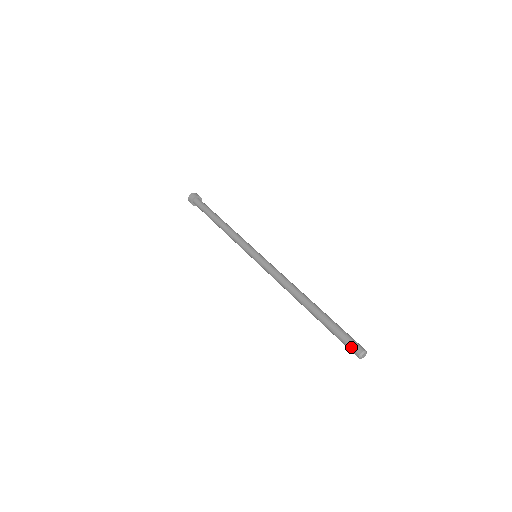
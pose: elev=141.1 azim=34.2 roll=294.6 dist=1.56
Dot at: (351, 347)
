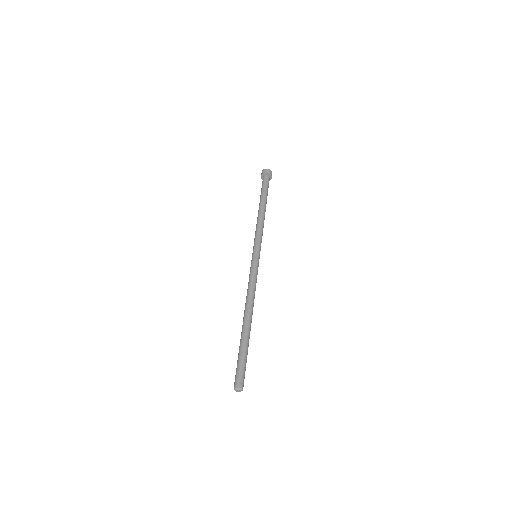
Dot at: (238, 377)
